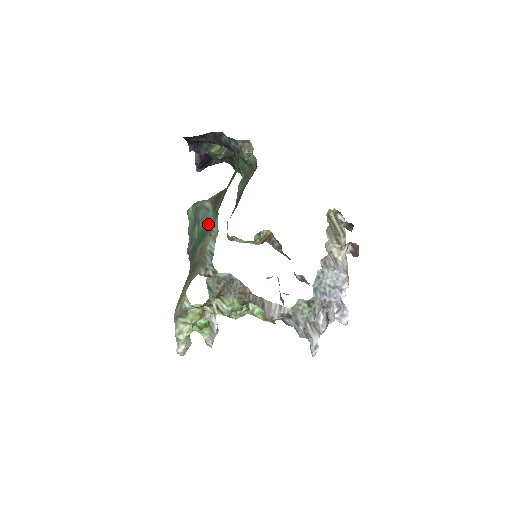
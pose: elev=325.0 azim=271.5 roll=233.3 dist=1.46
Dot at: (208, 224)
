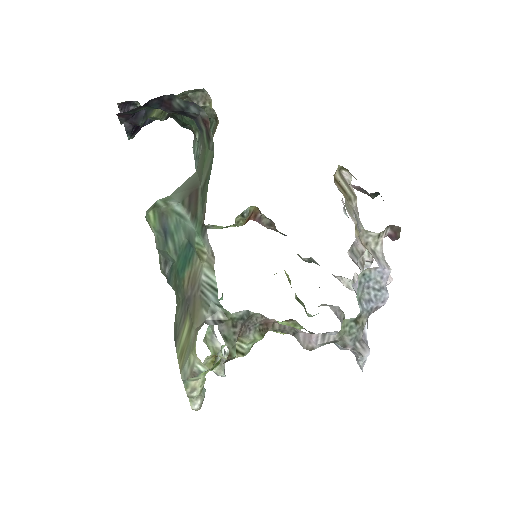
Dot at: (191, 241)
